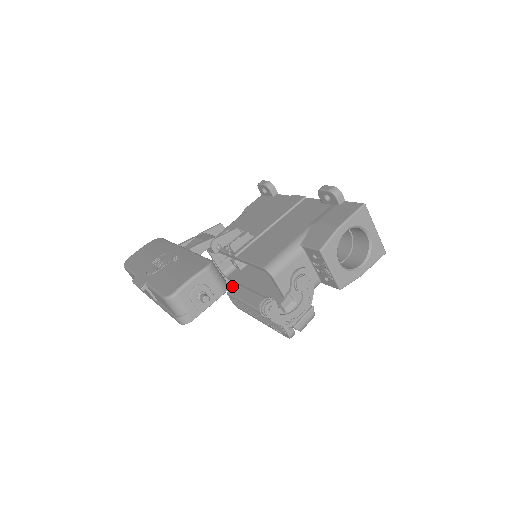
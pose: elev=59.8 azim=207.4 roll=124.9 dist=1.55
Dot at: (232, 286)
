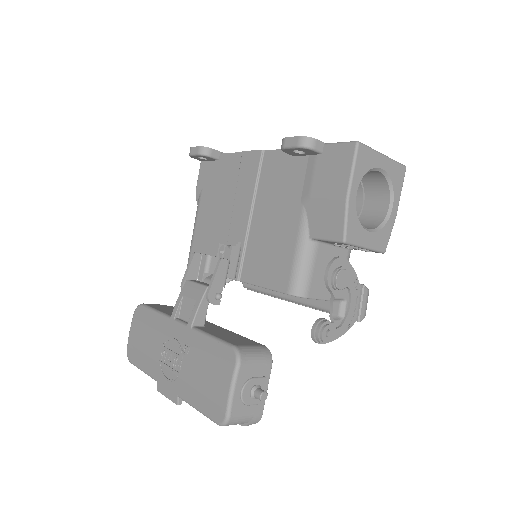
Dot at: occluded
